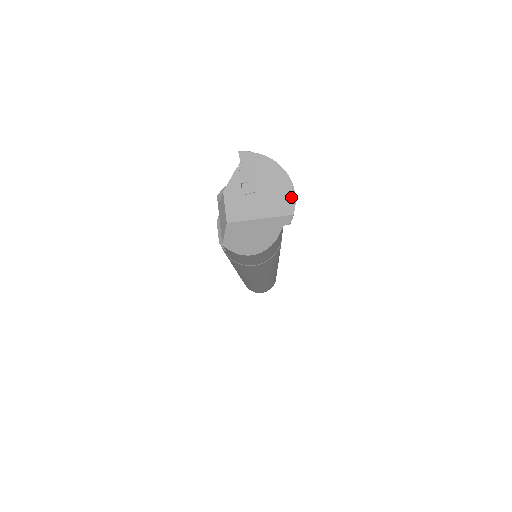
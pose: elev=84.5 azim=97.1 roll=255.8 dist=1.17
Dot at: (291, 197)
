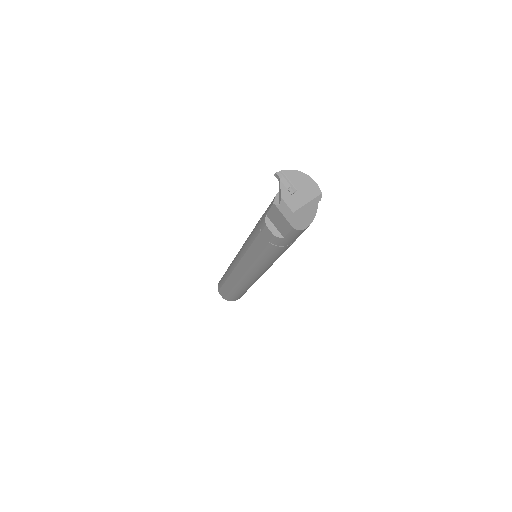
Dot at: (315, 185)
